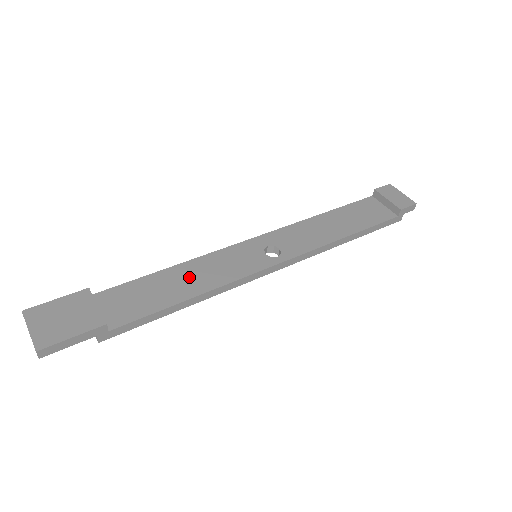
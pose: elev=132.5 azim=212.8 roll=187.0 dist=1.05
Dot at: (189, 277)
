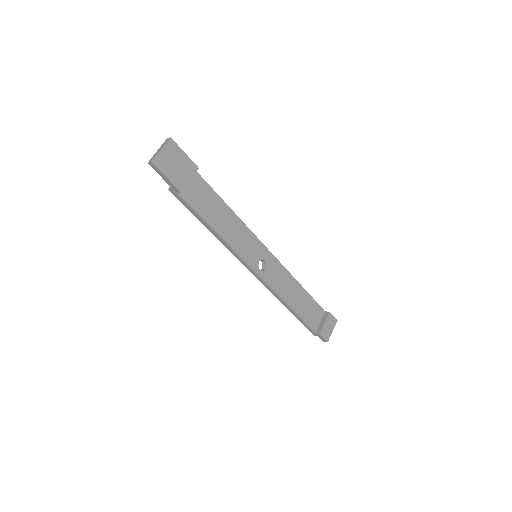
Dot at: (227, 223)
